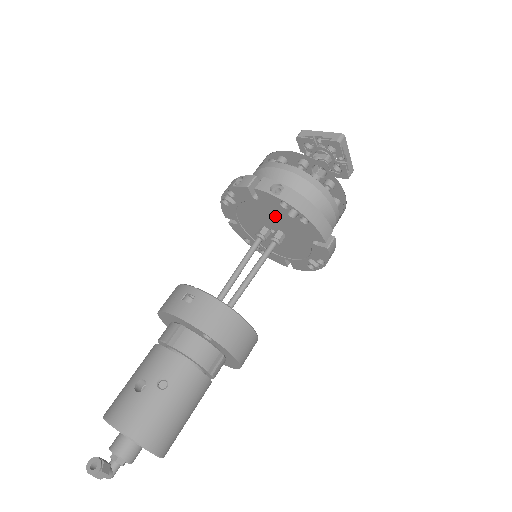
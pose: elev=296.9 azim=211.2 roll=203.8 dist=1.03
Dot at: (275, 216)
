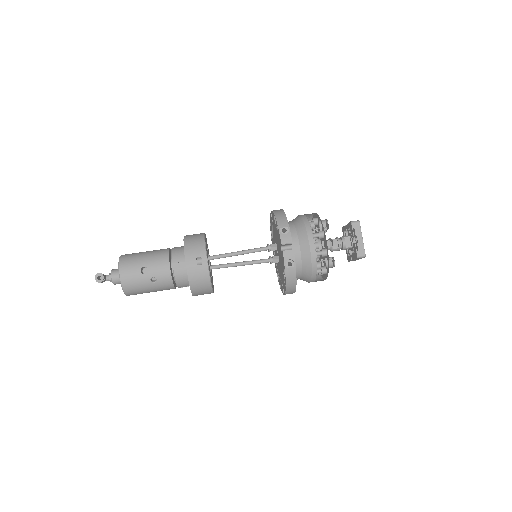
Dot at: (281, 260)
